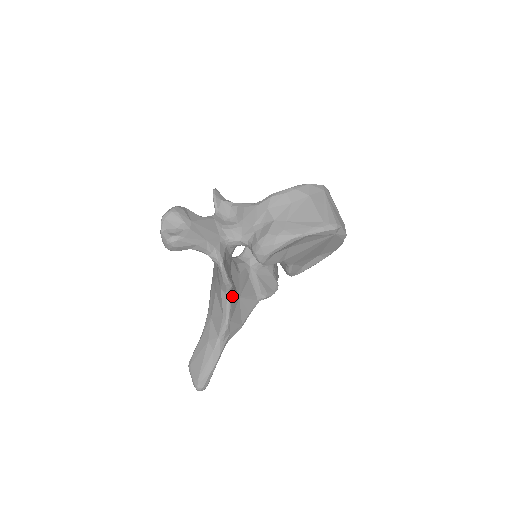
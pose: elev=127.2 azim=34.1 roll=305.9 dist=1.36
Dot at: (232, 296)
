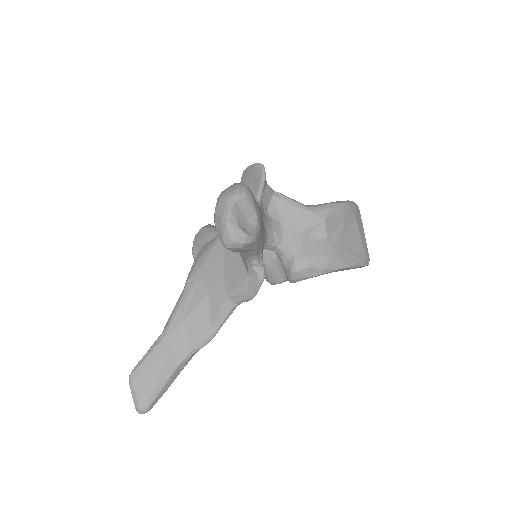
Dot at: (234, 307)
